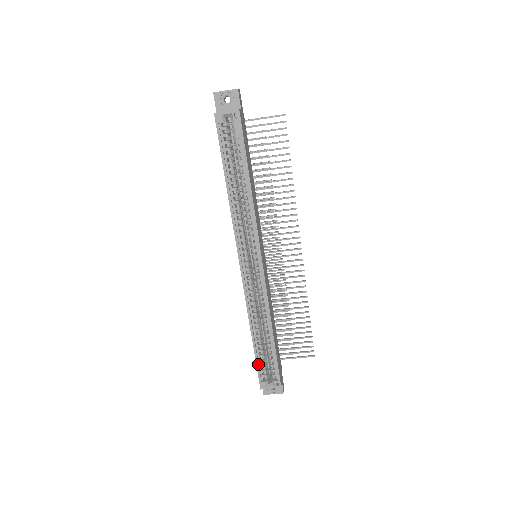
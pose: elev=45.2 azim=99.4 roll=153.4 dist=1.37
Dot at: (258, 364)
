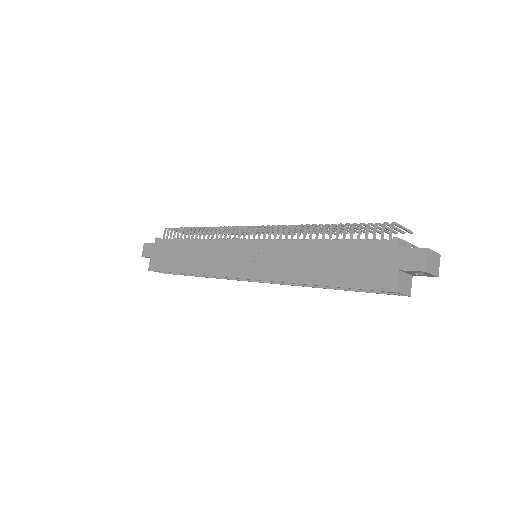
Dot at: occluded
